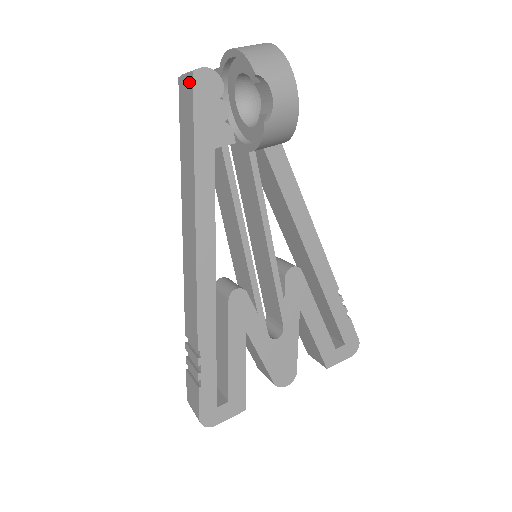
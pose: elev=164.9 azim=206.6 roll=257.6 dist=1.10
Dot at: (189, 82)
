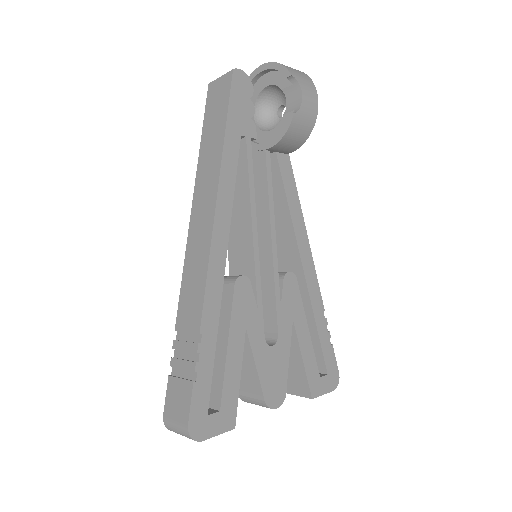
Dot at: (226, 79)
